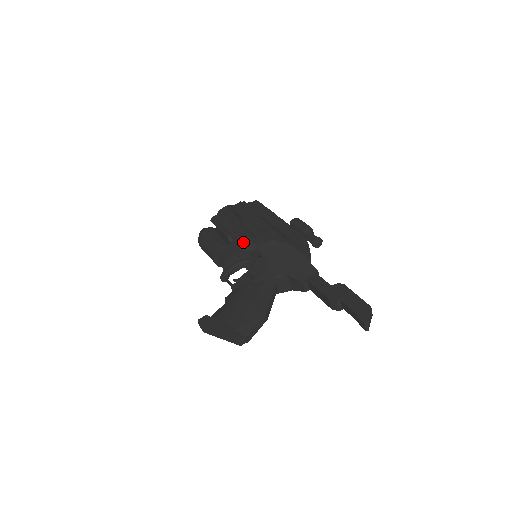
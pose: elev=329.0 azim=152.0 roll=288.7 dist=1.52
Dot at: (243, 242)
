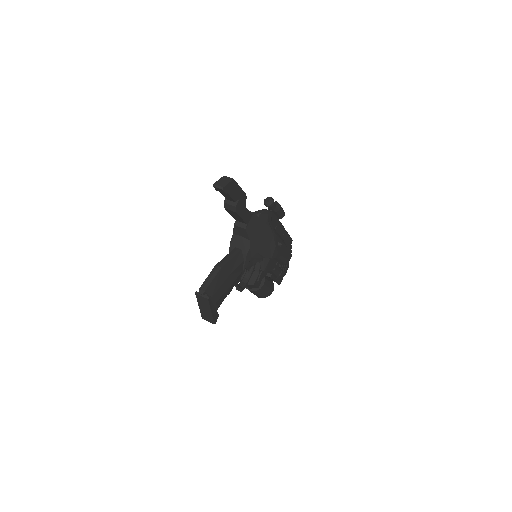
Dot at: occluded
